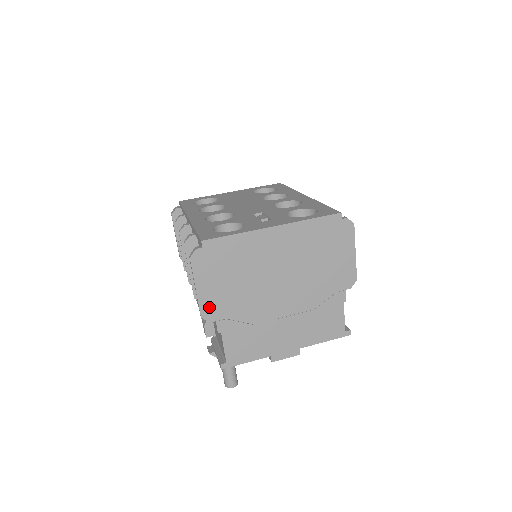
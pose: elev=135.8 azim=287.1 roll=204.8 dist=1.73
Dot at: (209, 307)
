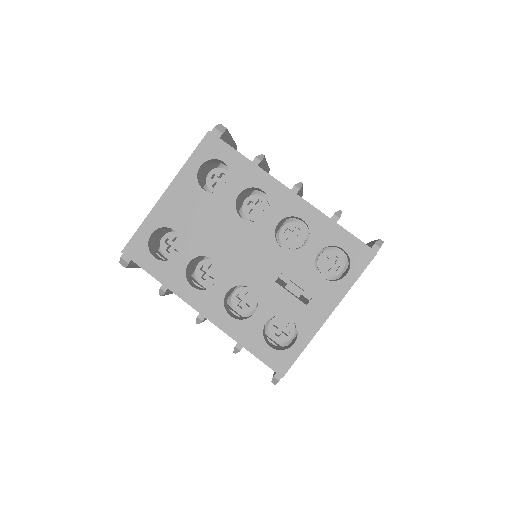
Dot at: occluded
